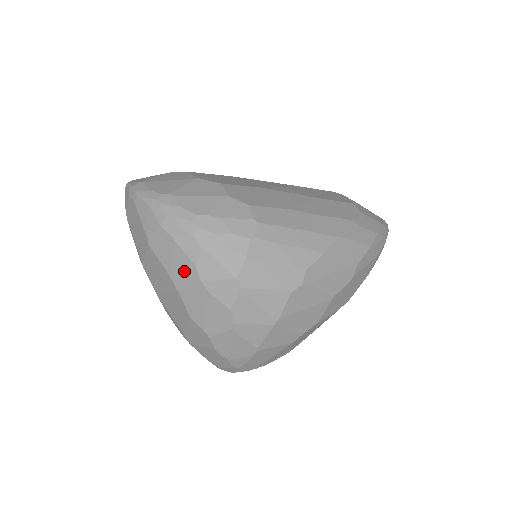
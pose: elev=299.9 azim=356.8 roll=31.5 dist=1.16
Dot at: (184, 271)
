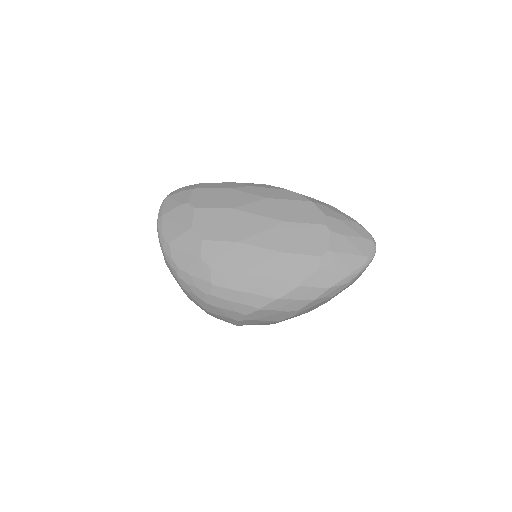
Dot at: occluded
